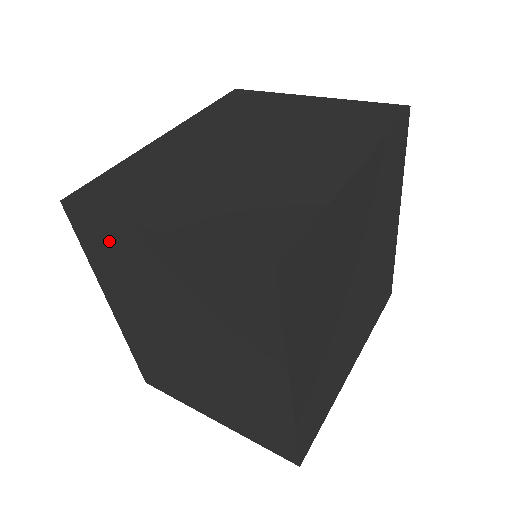
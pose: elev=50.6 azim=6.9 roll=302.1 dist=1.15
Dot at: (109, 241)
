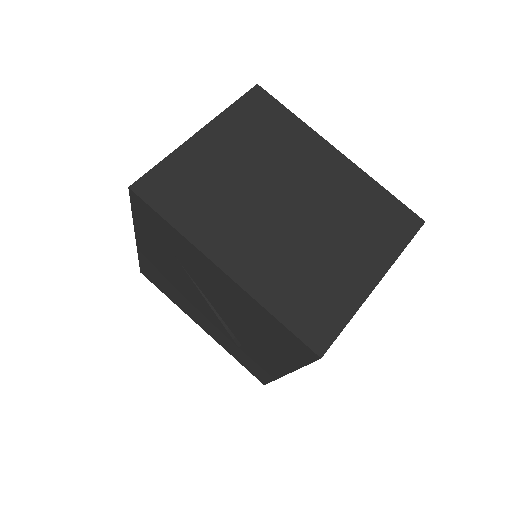
Dot at: (180, 178)
